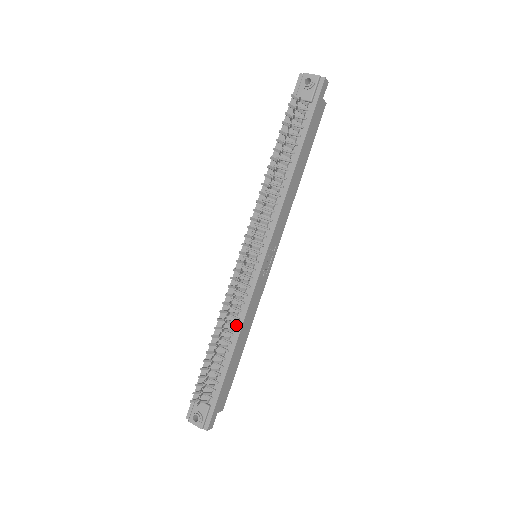
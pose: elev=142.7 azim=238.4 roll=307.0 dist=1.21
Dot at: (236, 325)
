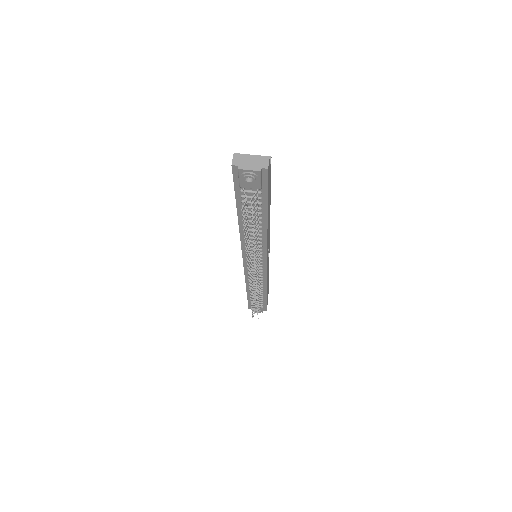
Dot at: (262, 285)
